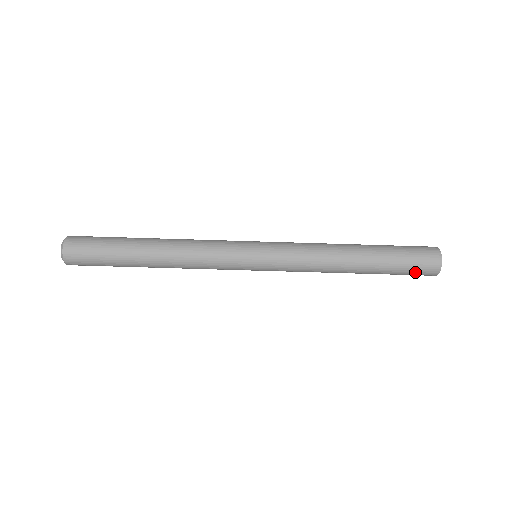
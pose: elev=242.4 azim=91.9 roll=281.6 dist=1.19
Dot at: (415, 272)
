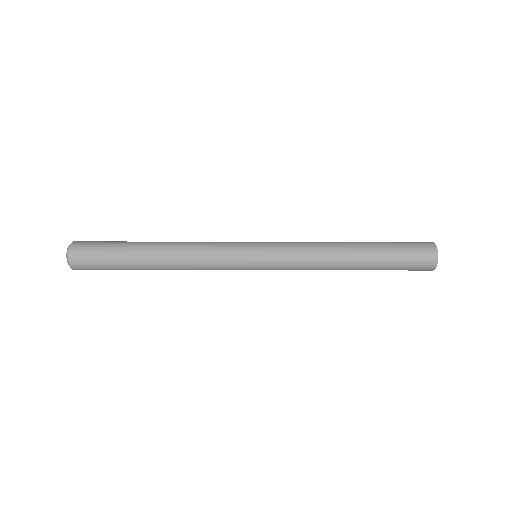
Dot at: (412, 267)
